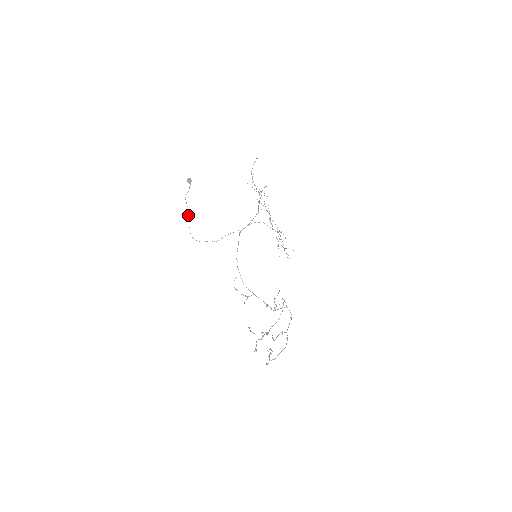
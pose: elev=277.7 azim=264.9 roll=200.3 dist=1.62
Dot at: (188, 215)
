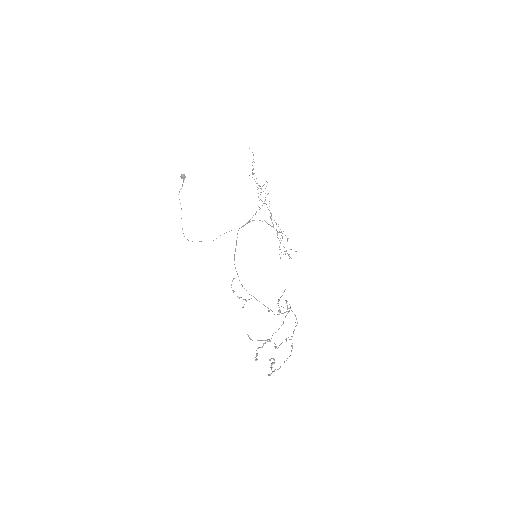
Dot at: occluded
